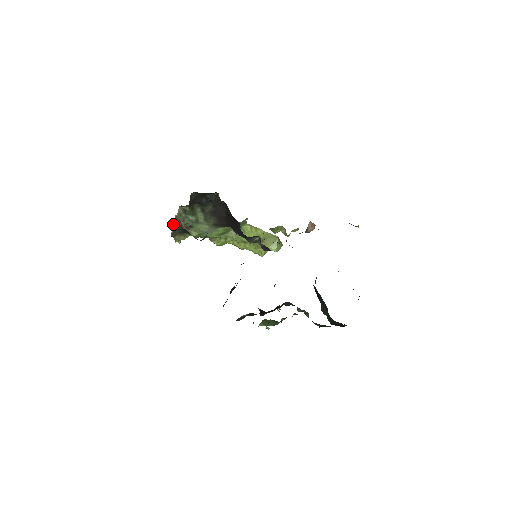
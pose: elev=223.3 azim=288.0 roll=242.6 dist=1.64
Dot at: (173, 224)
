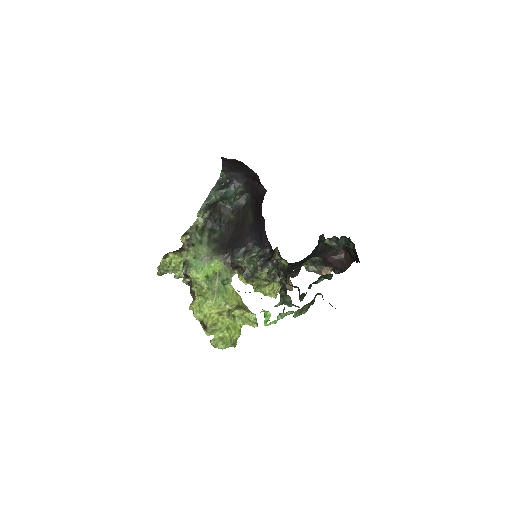
Dot at: occluded
